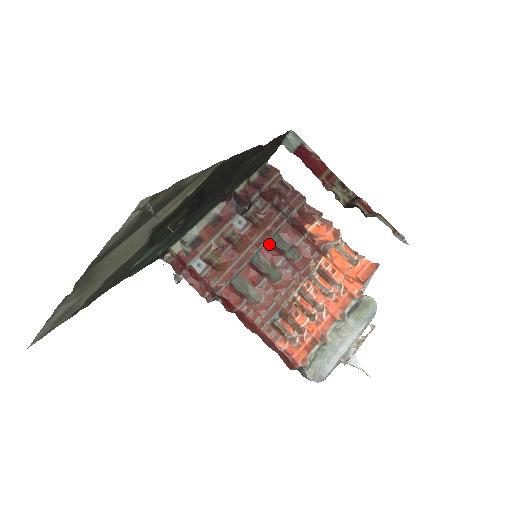
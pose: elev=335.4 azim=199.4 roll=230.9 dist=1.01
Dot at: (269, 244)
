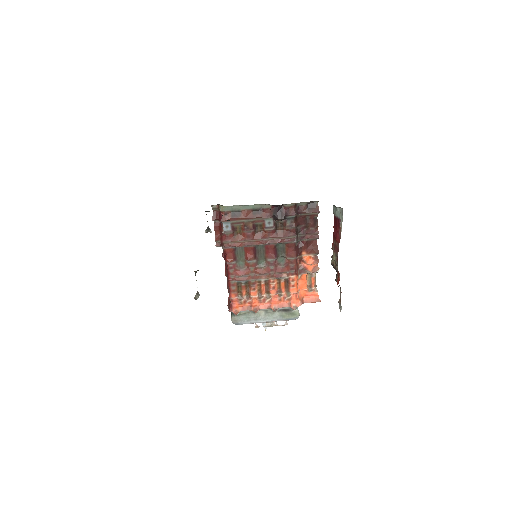
Dot at: (274, 246)
